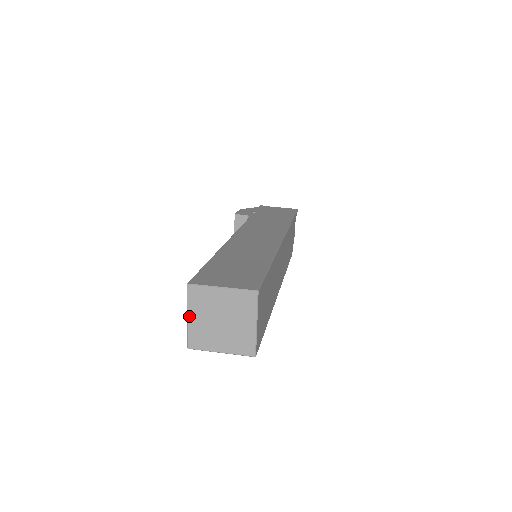
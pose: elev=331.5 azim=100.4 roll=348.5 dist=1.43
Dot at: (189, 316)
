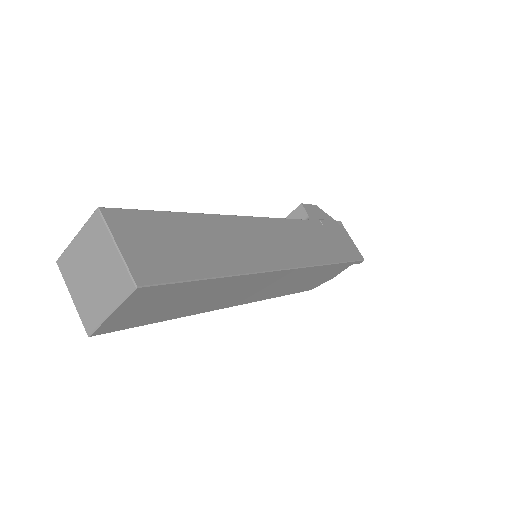
Dot at: (77, 236)
